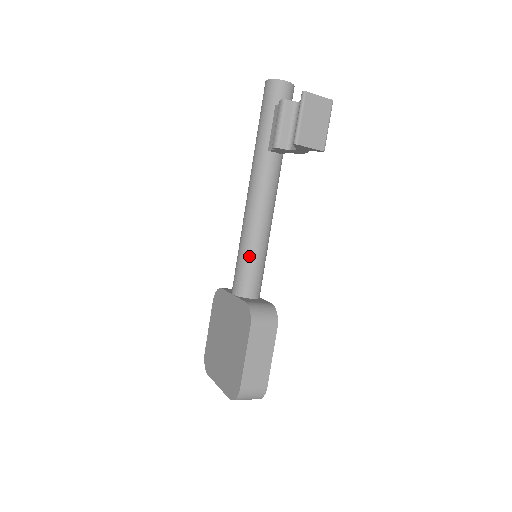
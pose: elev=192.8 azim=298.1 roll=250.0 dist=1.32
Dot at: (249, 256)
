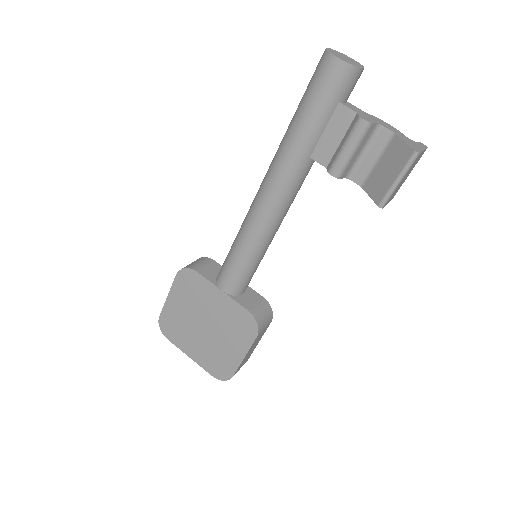
Dot at: (253, 262)
